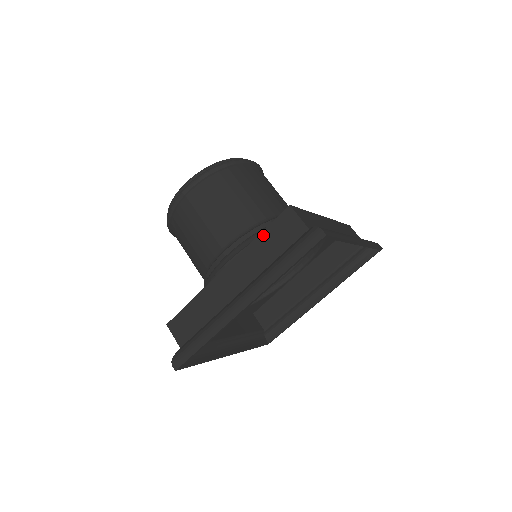
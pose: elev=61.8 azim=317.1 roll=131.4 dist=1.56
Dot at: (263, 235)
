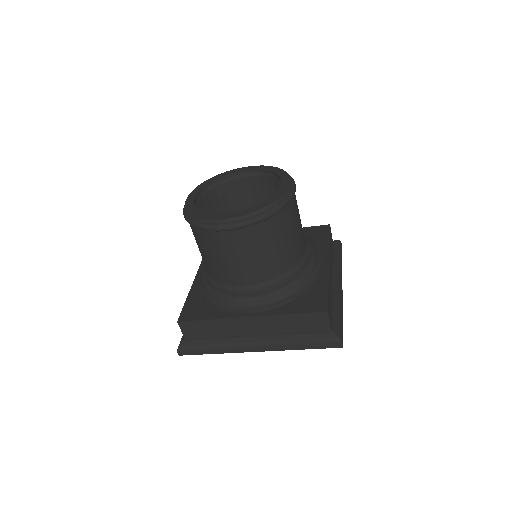
Dot at: (295, 316)
